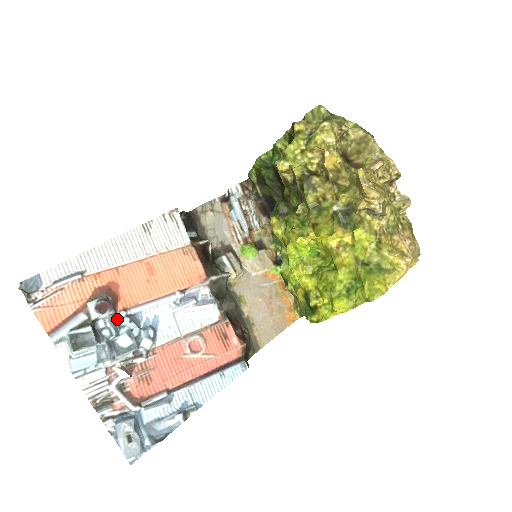
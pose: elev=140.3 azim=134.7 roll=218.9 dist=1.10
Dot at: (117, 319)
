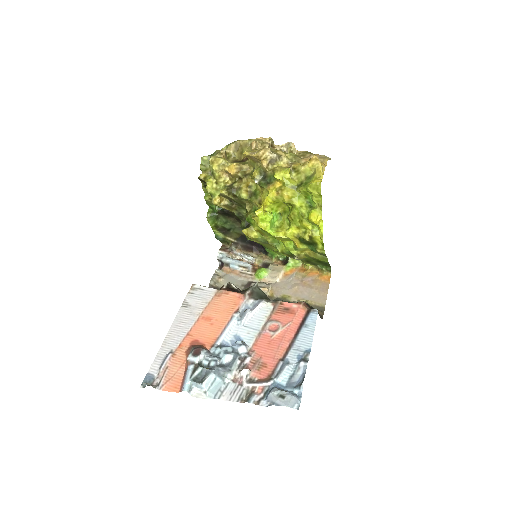
Dot at: (212, 353)
